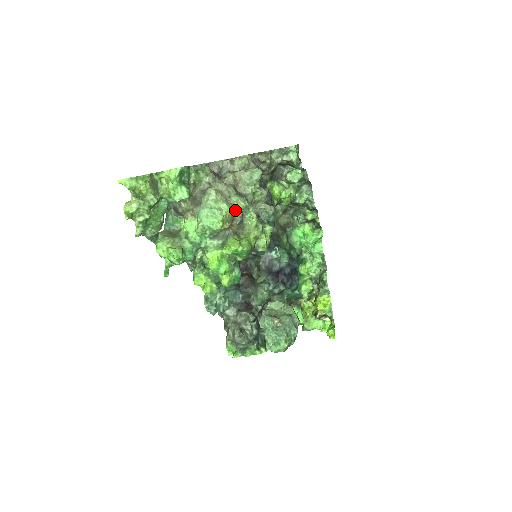
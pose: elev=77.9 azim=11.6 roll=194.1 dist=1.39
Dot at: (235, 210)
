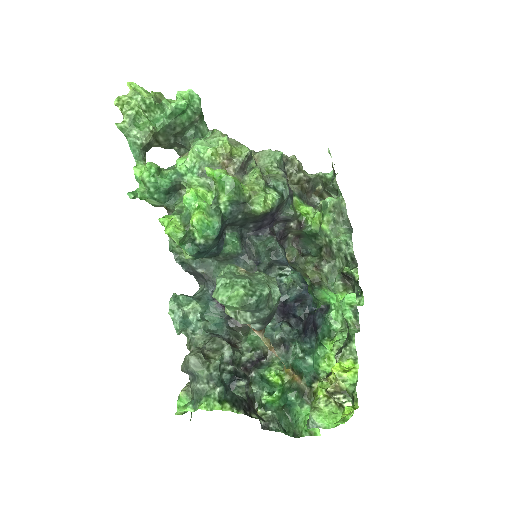
Dot at: (236, 154)
